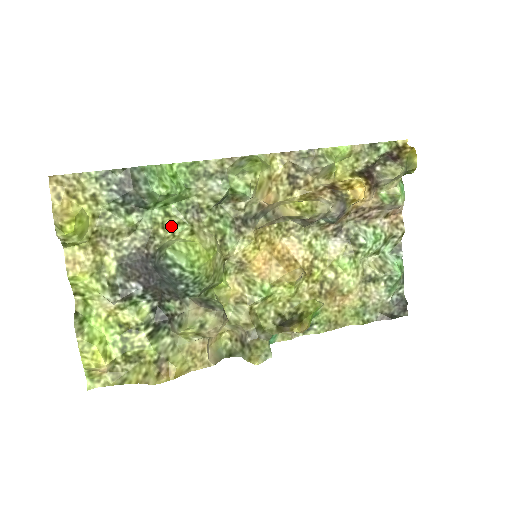
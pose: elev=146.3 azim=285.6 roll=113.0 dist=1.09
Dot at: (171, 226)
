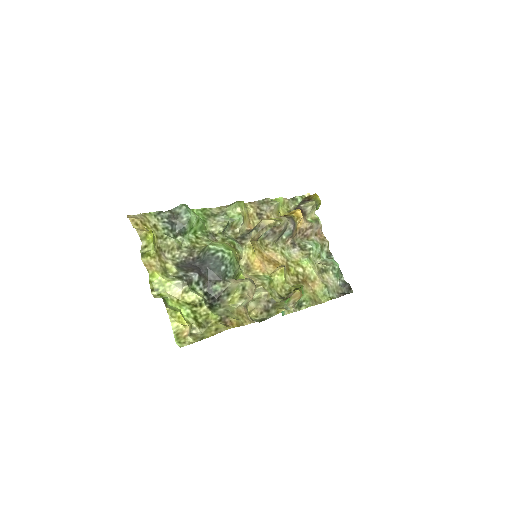
Dot at: (202, 242)
